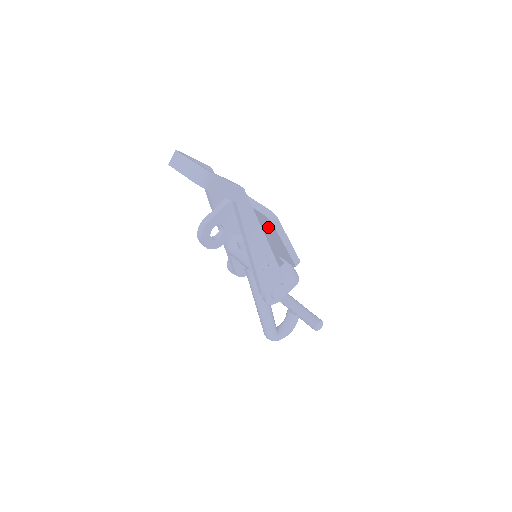
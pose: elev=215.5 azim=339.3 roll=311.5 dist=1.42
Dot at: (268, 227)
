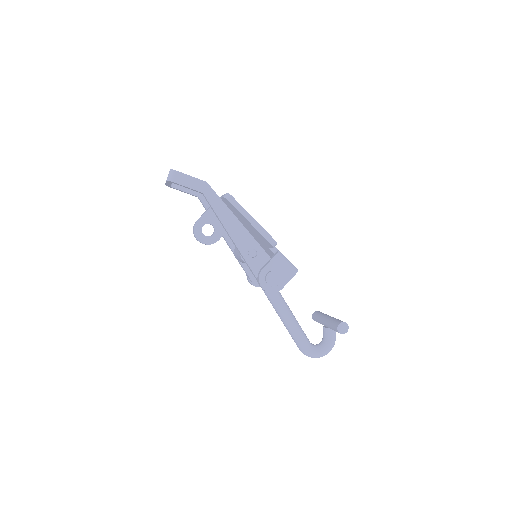
Dot at: (235, 211)
